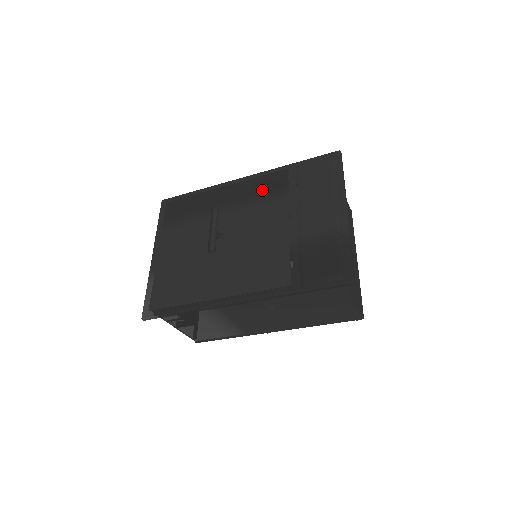
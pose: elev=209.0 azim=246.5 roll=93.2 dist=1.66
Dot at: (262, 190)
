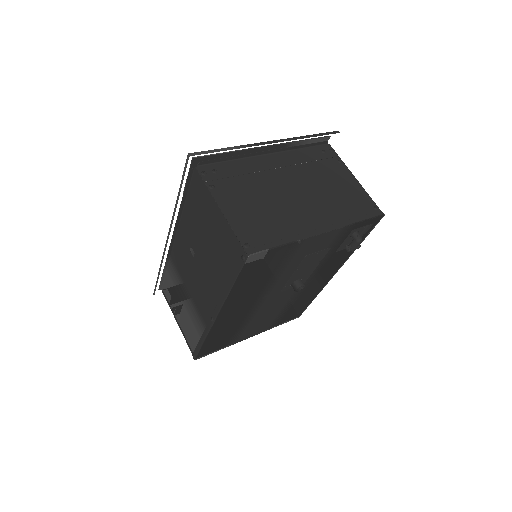
Dot at: occluded
